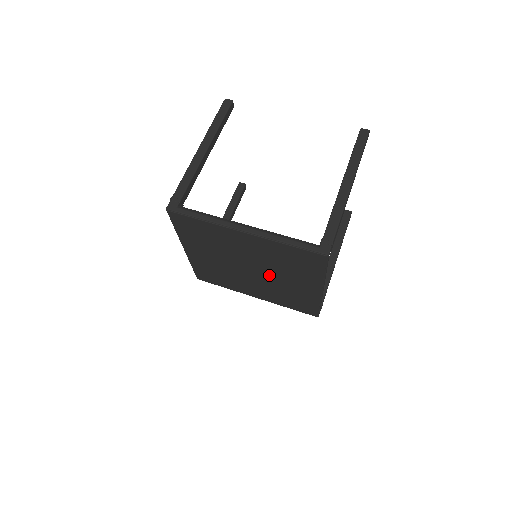
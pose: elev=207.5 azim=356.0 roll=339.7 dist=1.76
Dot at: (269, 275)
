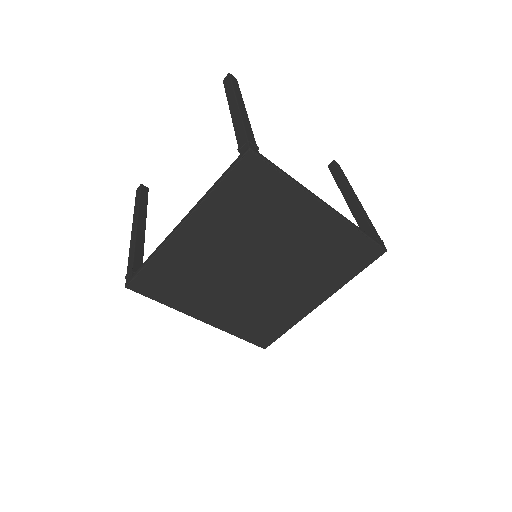
Dot at: (275, 253)
